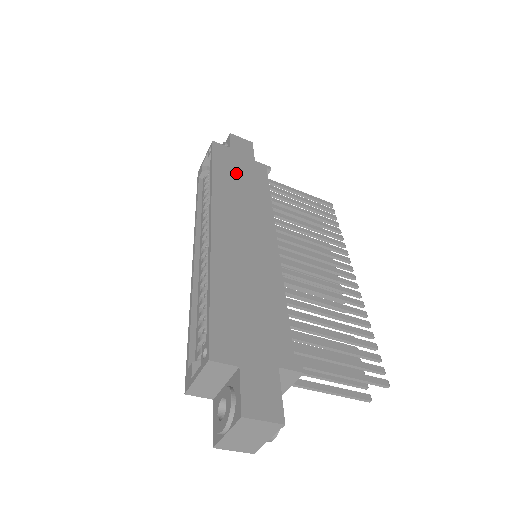
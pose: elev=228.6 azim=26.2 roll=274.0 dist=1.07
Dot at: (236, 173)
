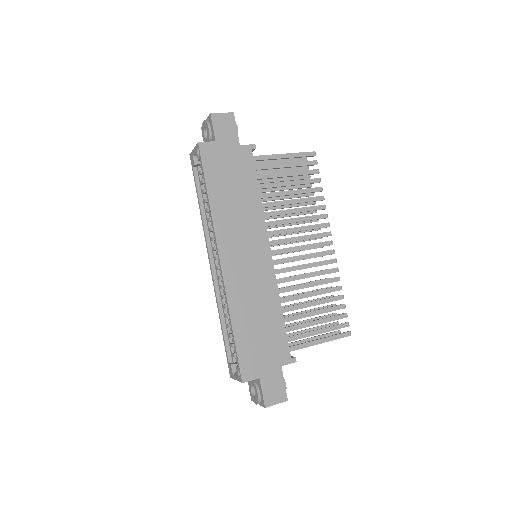
Dot at: (227, 181)
